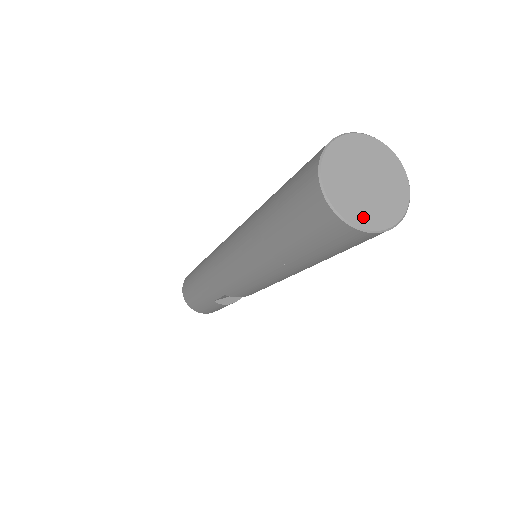
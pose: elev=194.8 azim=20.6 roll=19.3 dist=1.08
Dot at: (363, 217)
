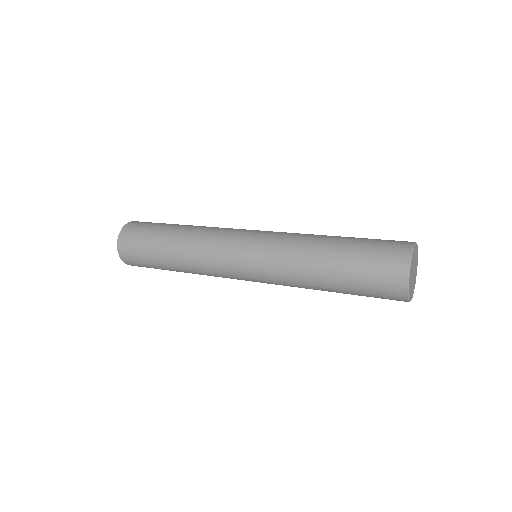
Dot at: (414, 286)
